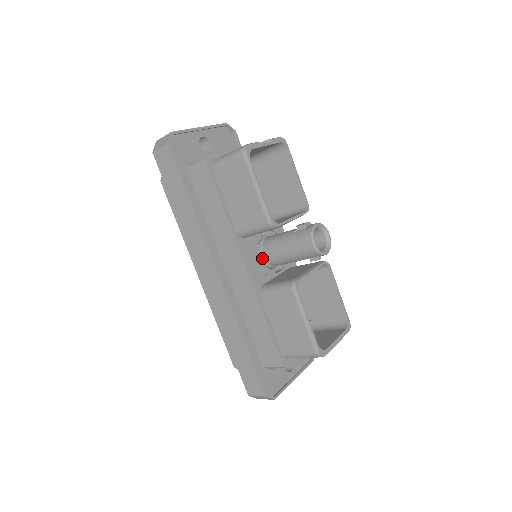
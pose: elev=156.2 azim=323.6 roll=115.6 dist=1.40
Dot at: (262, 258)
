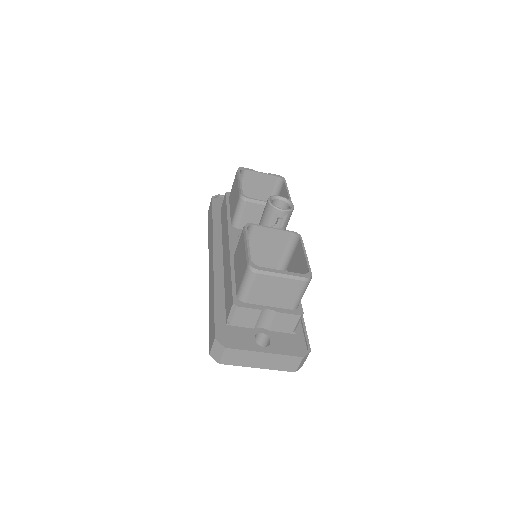
Dot at: occluded
